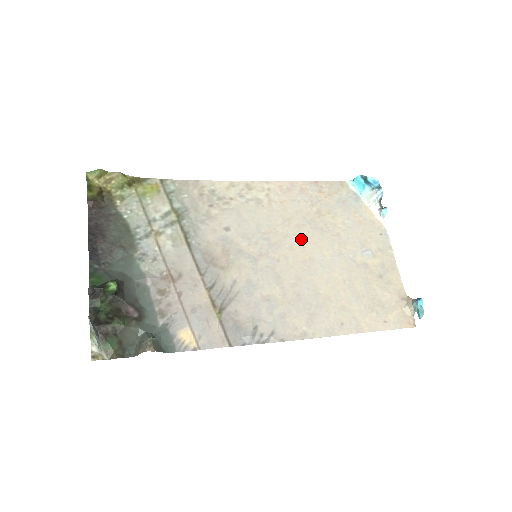
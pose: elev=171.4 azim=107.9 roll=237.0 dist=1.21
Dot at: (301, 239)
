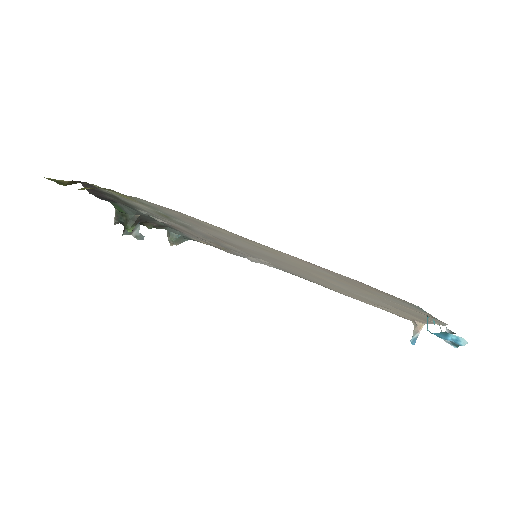
Dot at: (313, 274)
